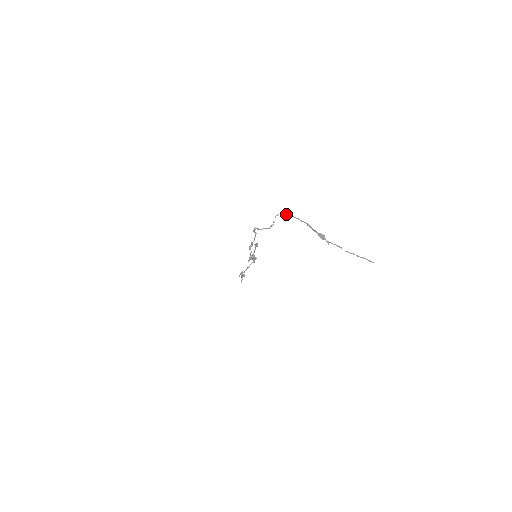
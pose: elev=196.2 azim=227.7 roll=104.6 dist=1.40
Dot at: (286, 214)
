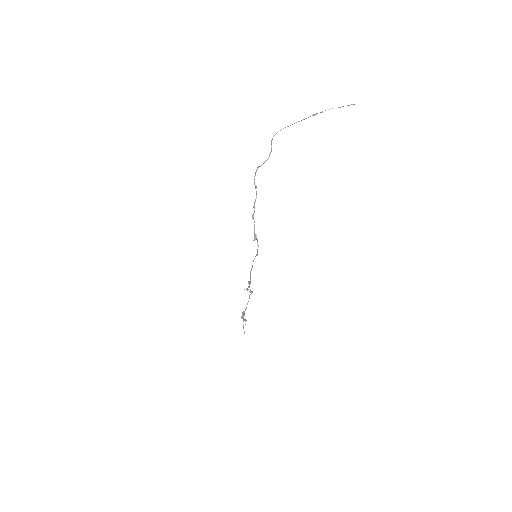
Dot at: occluded
